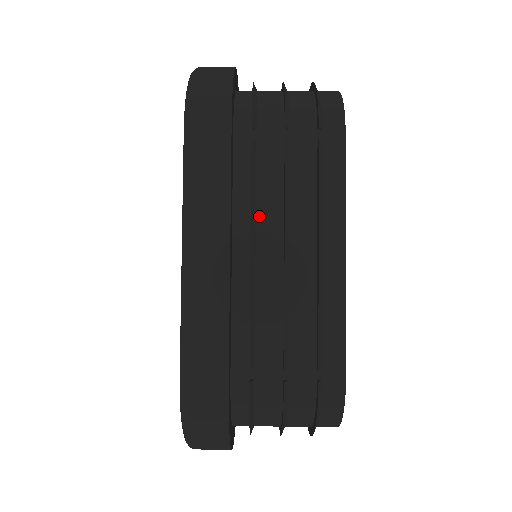
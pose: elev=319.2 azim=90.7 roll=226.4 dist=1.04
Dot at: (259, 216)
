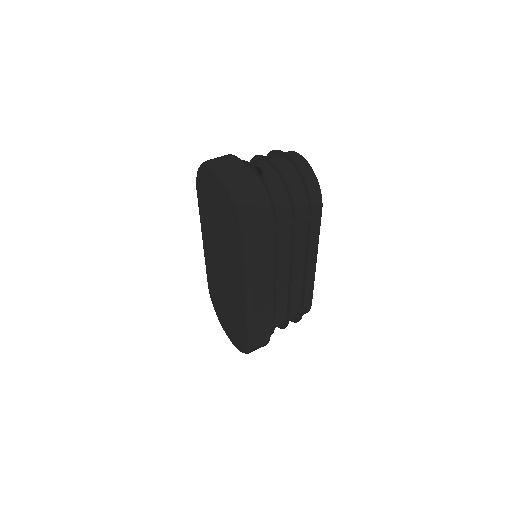
Dot at: (278, 263)
